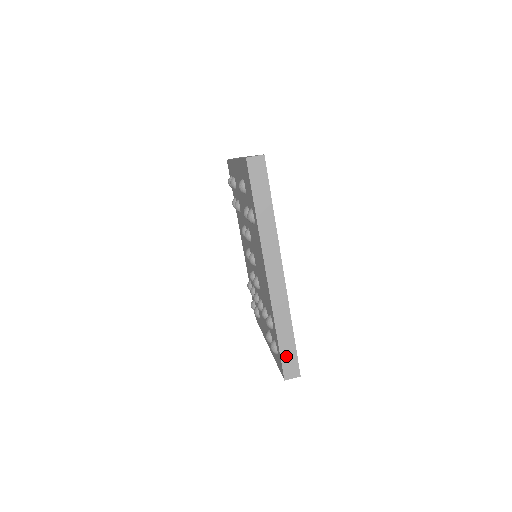
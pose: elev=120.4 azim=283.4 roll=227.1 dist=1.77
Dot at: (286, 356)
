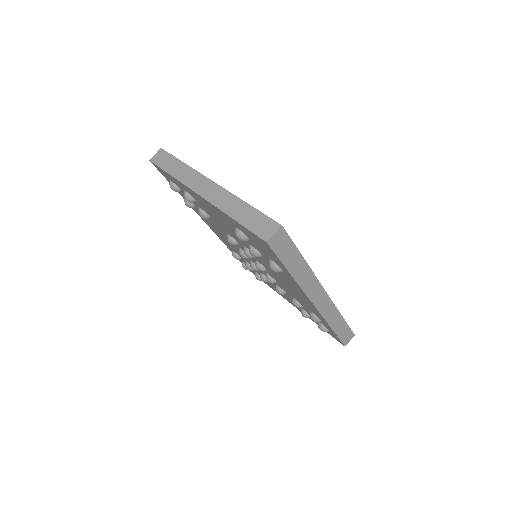
Dot at: (342, 334)
